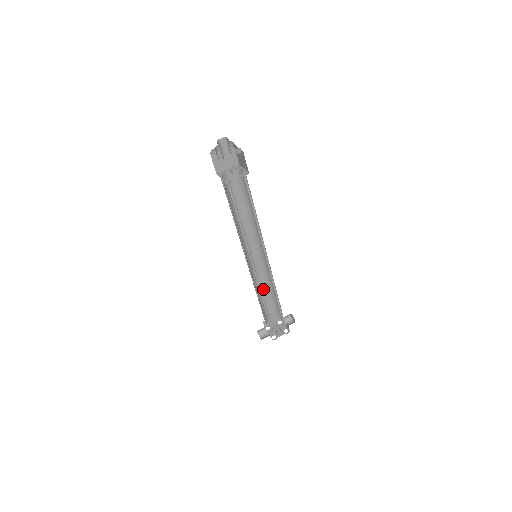
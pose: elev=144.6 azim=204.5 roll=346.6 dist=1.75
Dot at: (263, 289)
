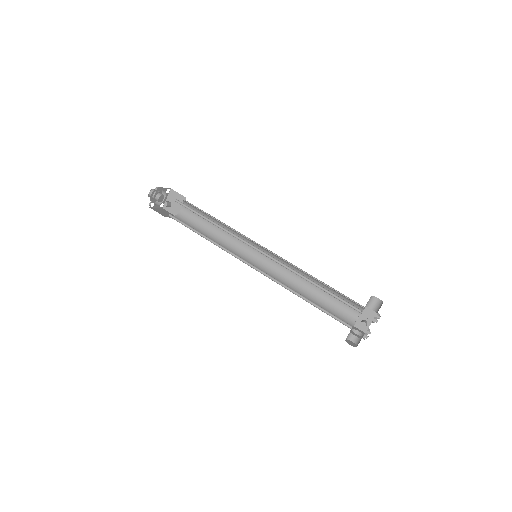
Dot at: (312, 286)
